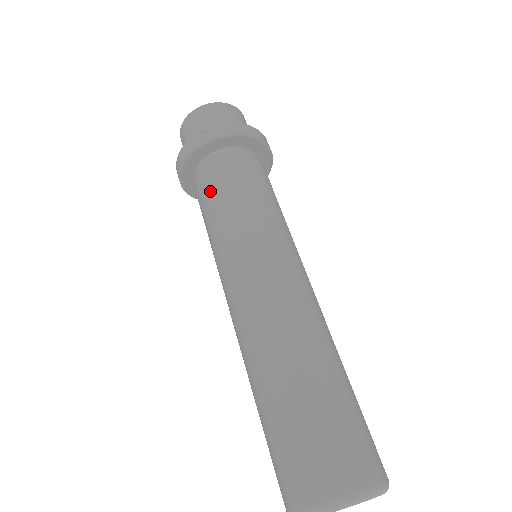
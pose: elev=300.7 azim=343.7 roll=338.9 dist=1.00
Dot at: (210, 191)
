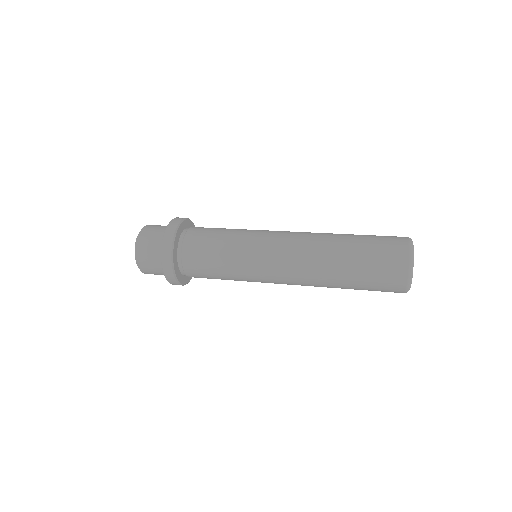
Dot at: (209, 232)
